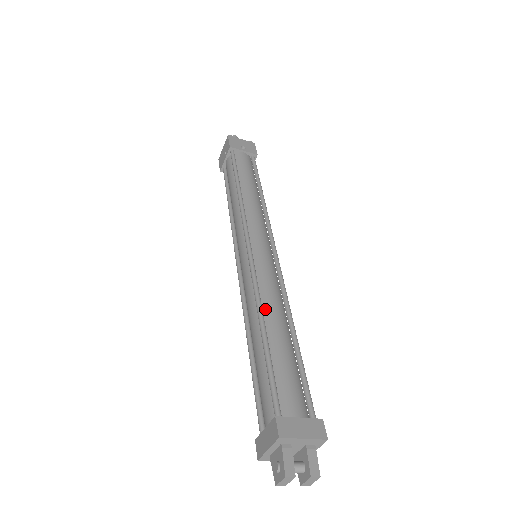
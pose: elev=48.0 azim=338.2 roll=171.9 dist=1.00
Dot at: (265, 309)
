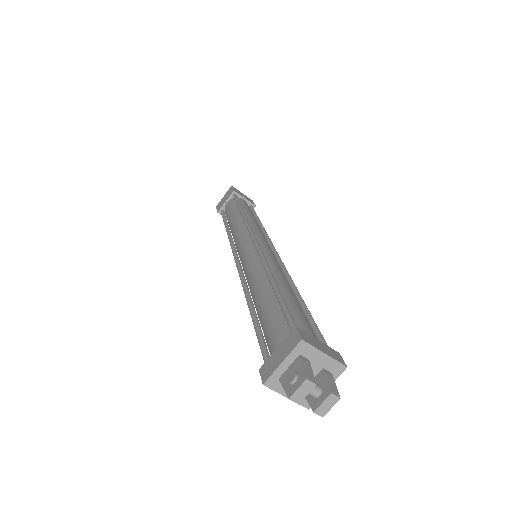
Dot at: (273, 274)
